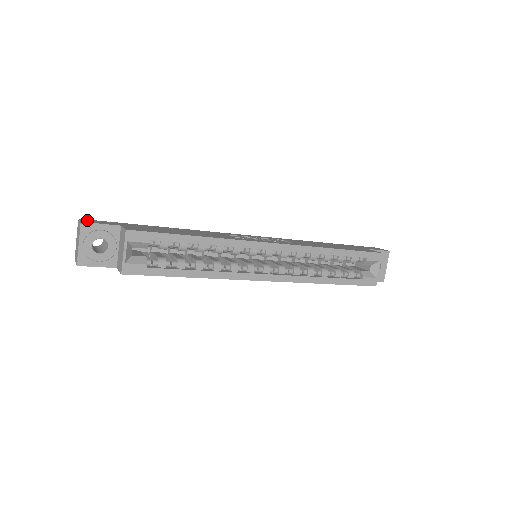
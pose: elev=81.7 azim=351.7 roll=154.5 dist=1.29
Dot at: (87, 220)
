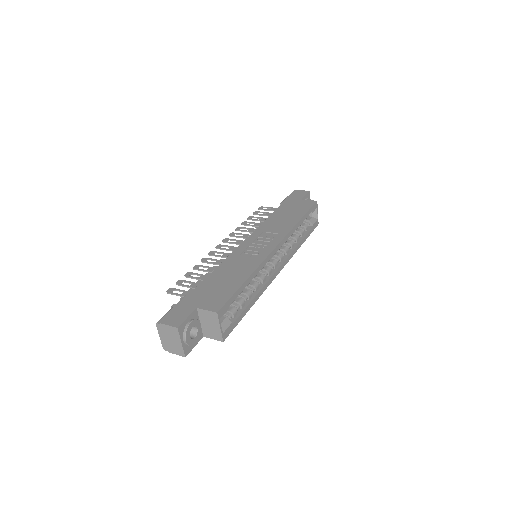
Dot at: (169, 320)
